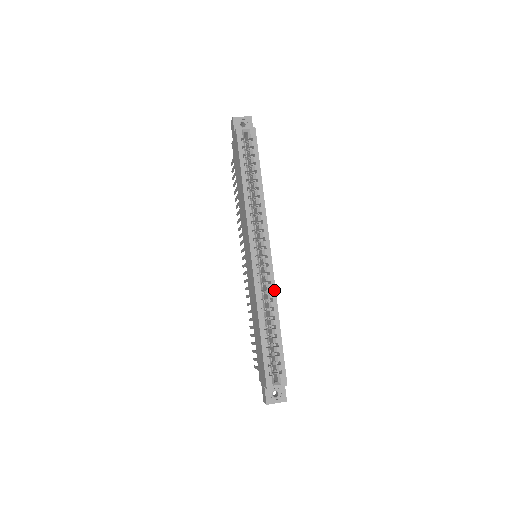
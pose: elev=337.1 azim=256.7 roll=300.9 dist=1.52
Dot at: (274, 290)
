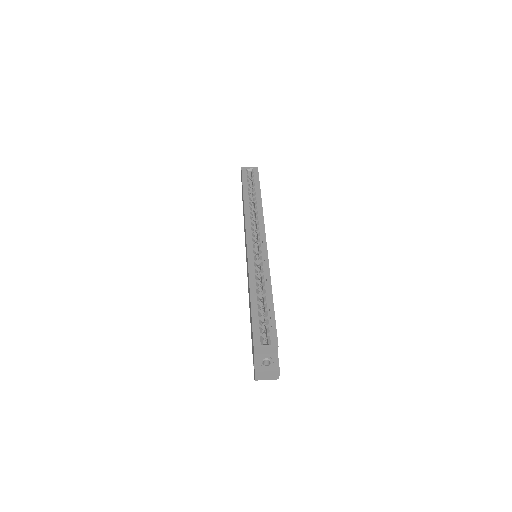
Dot at: (268, 266)
